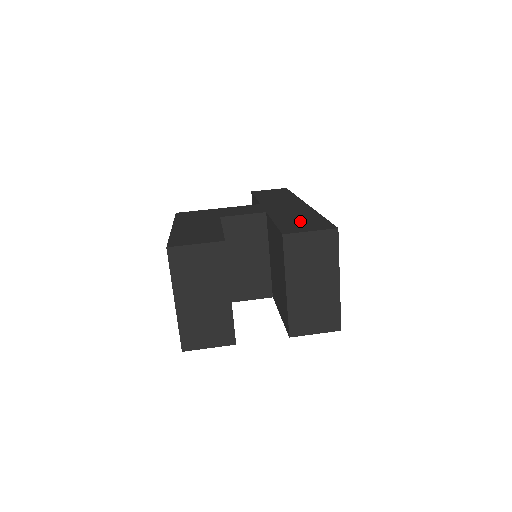
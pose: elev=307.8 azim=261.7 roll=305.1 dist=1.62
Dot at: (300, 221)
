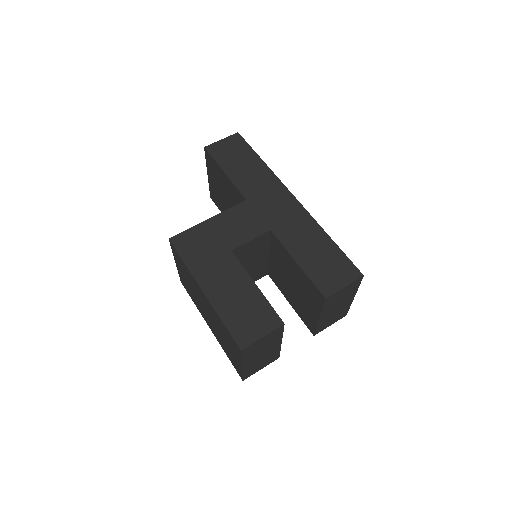
Dot at: (321, 259)
